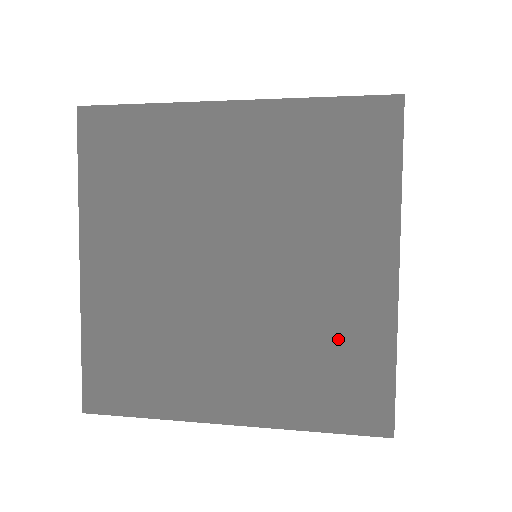
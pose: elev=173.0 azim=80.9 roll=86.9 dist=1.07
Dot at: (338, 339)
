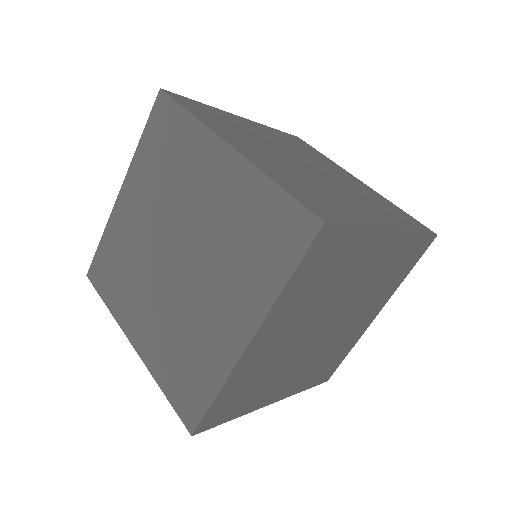
Dot at: occluded
